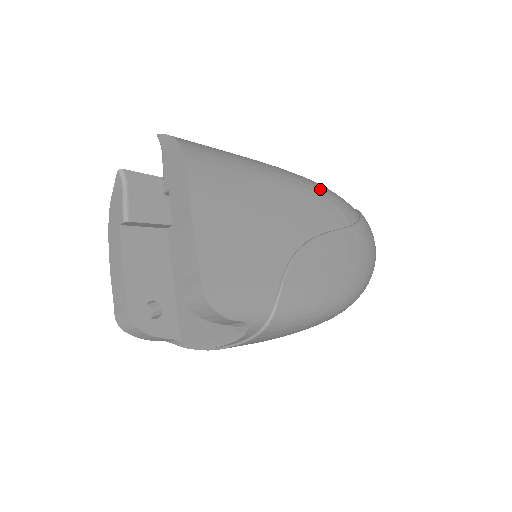
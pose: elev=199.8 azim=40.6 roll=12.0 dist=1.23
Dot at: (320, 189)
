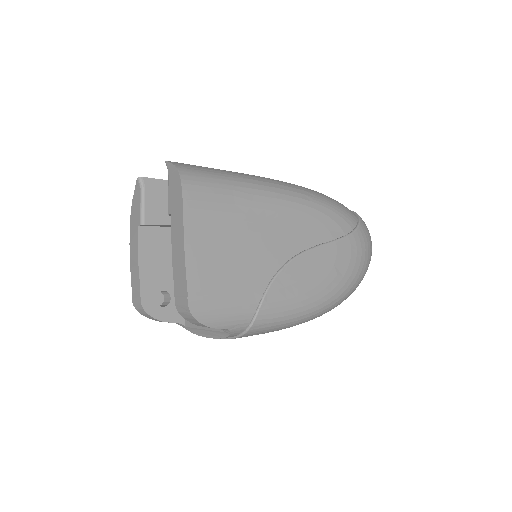
Dot at: (317, 203)
